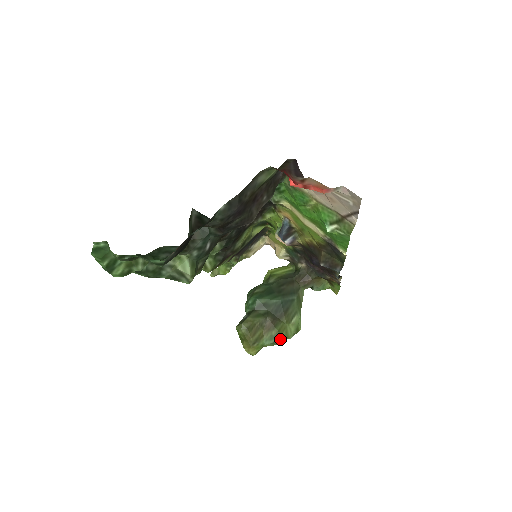
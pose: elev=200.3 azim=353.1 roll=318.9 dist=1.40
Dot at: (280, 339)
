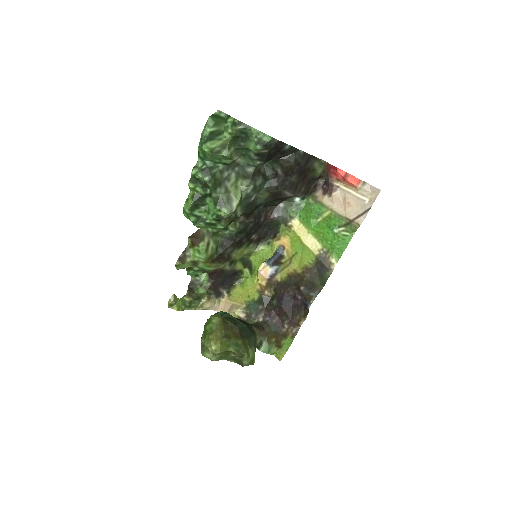
Dot at: (243, 351)
